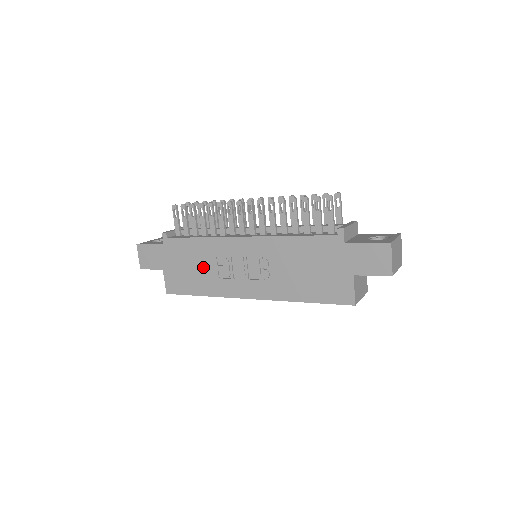
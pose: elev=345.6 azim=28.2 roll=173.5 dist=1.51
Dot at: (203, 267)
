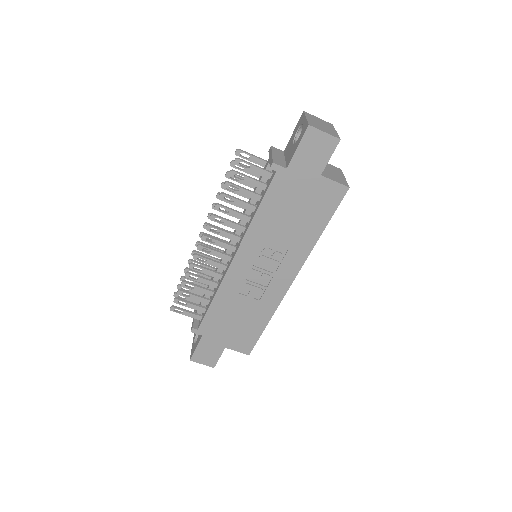
Dot at: (242, 310)
